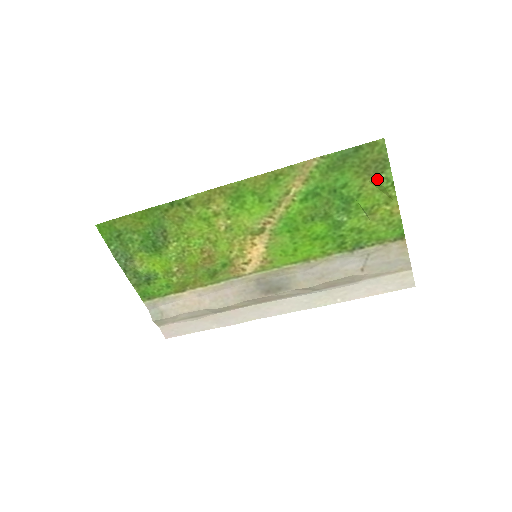
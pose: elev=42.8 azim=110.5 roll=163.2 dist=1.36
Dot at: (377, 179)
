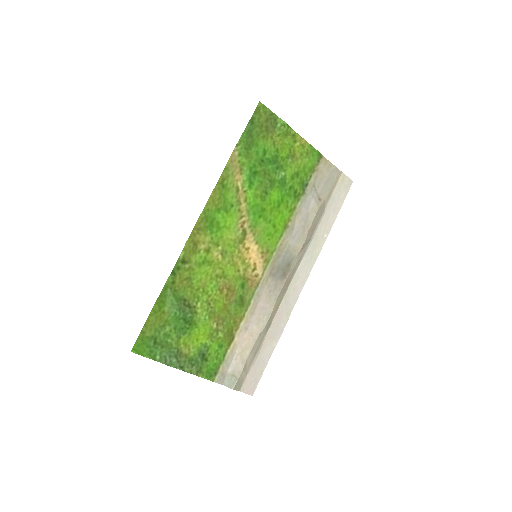
Dot at: (278, 130)
